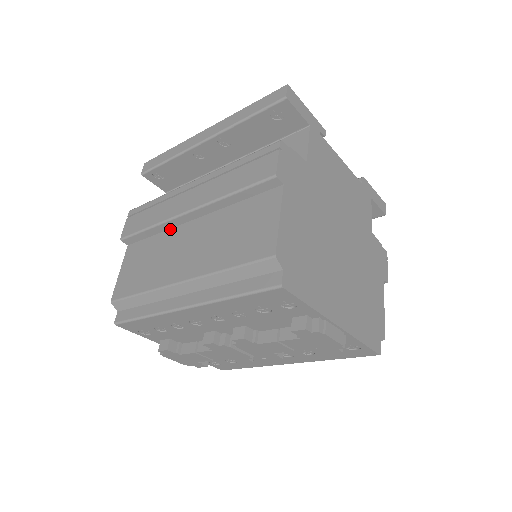
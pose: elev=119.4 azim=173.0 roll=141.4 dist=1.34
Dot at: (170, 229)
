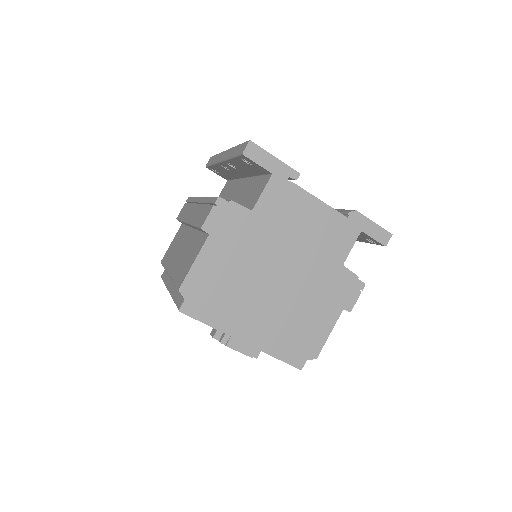
Dot at: (189, 227)
